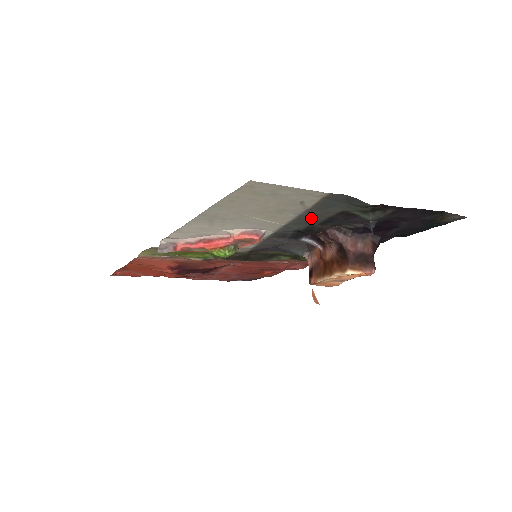
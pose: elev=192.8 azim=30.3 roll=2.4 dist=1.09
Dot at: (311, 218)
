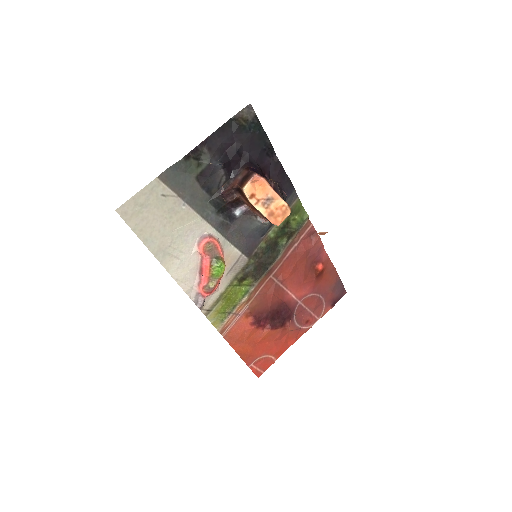
Dot at: (197, 198)
